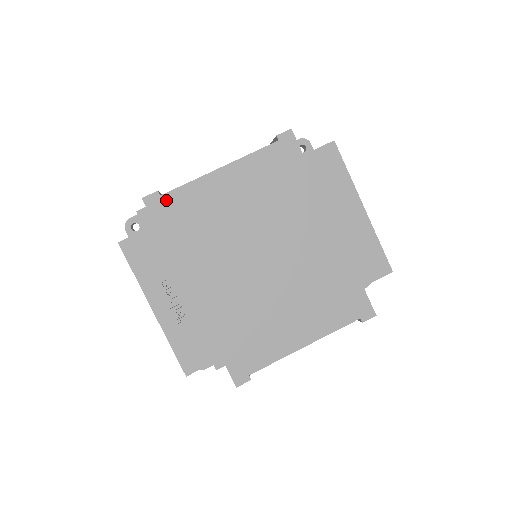
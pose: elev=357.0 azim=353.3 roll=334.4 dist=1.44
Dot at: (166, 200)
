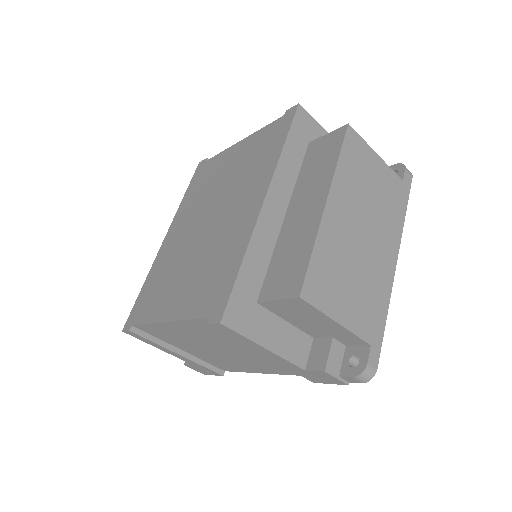
Dot at: (205, 164)
